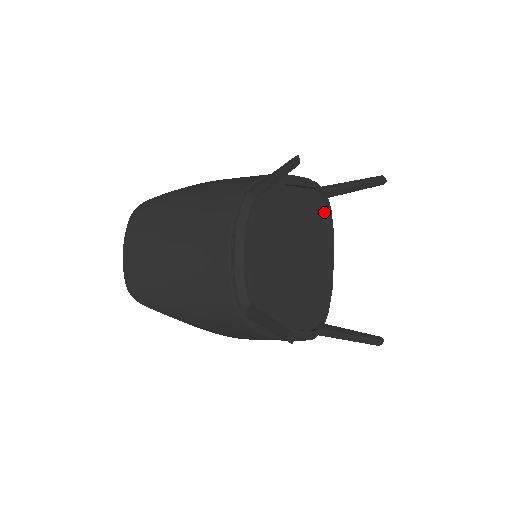
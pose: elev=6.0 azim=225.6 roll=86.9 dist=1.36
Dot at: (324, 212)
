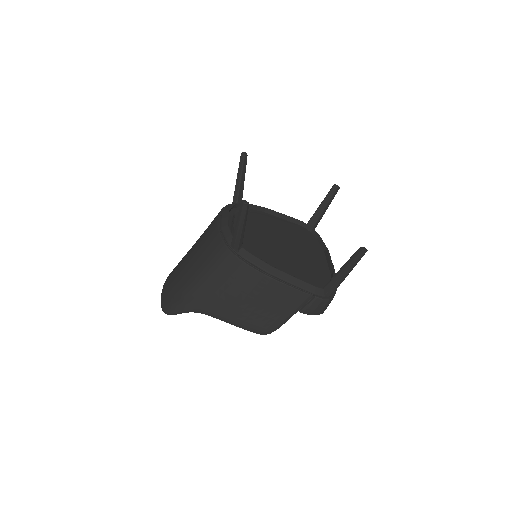
Dot at: (314, 238)
